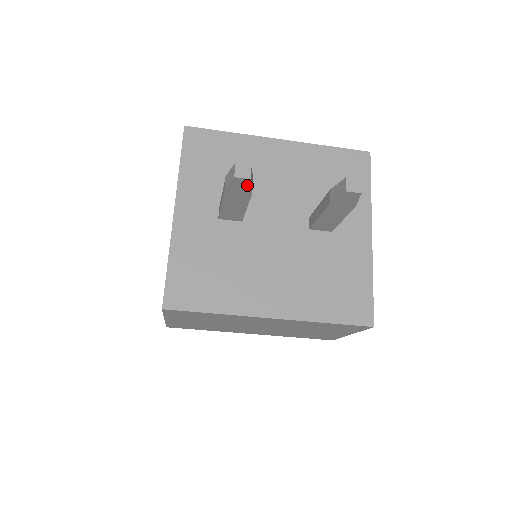
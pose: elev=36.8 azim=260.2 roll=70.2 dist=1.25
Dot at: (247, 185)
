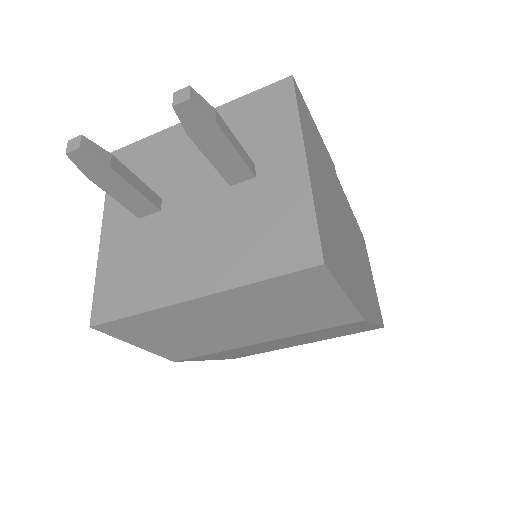
Dot at: (90, 158)
